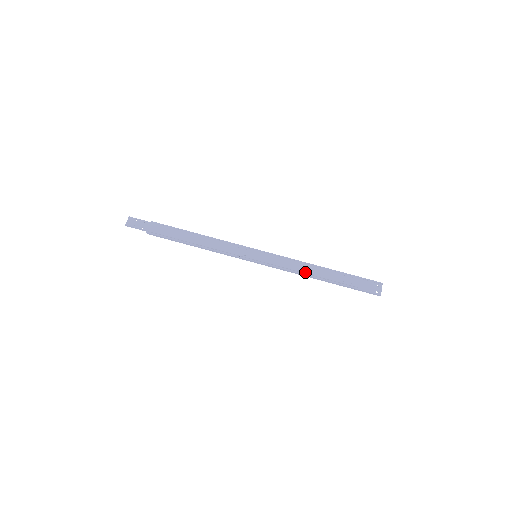
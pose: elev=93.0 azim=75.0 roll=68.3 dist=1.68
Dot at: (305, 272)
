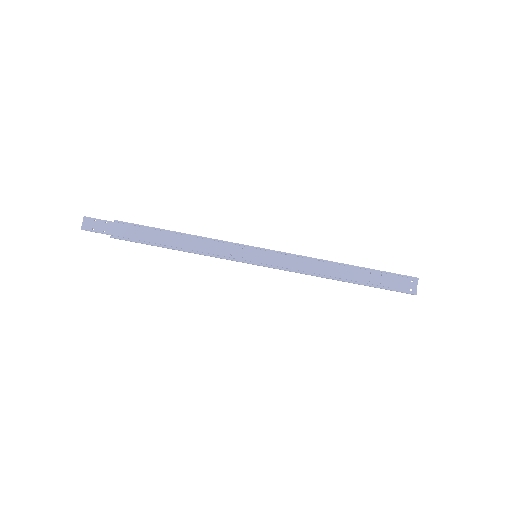
Dot at: (320, 273)
